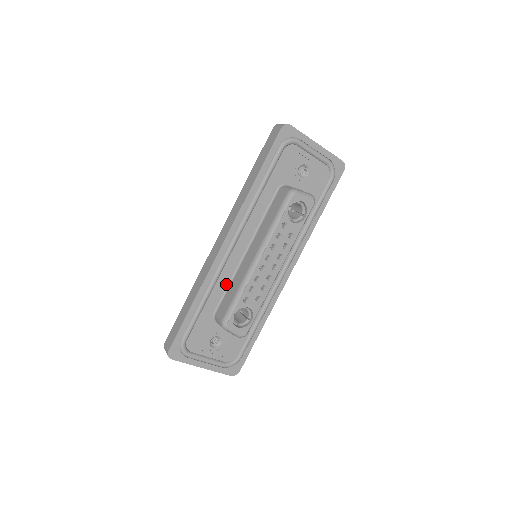
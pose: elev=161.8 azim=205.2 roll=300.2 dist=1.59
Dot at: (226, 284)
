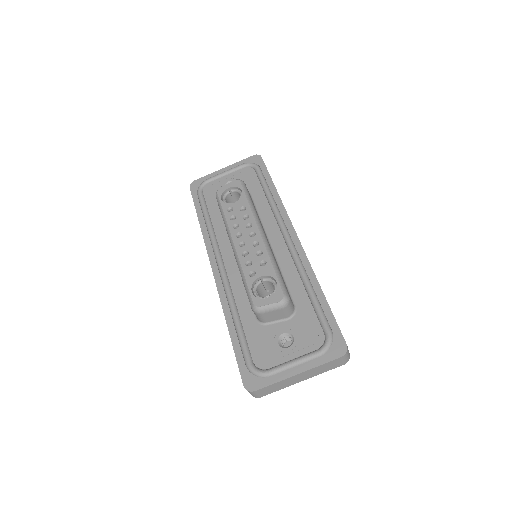
Dot at: (244, 291)
